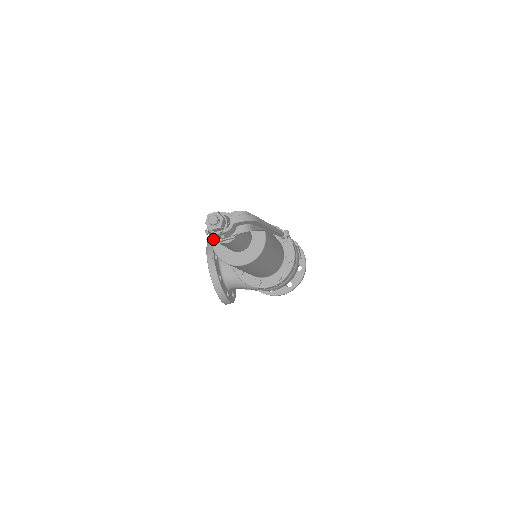
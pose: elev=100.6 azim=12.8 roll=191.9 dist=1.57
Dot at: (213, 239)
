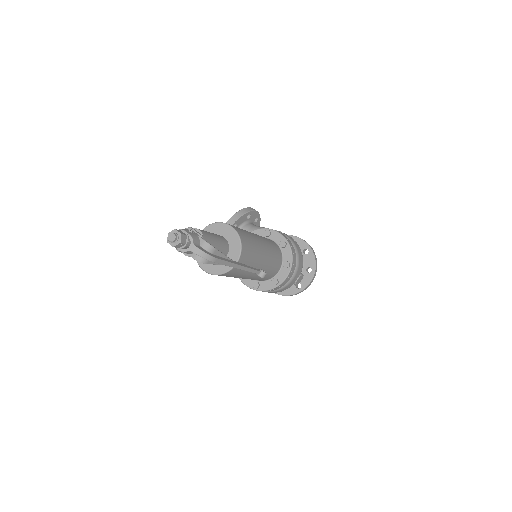
Dot at: occluded
